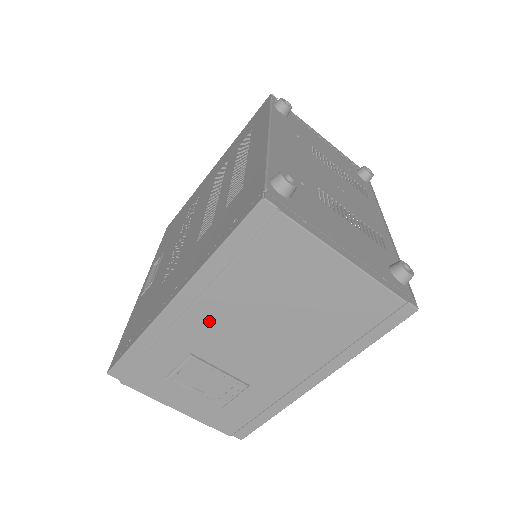
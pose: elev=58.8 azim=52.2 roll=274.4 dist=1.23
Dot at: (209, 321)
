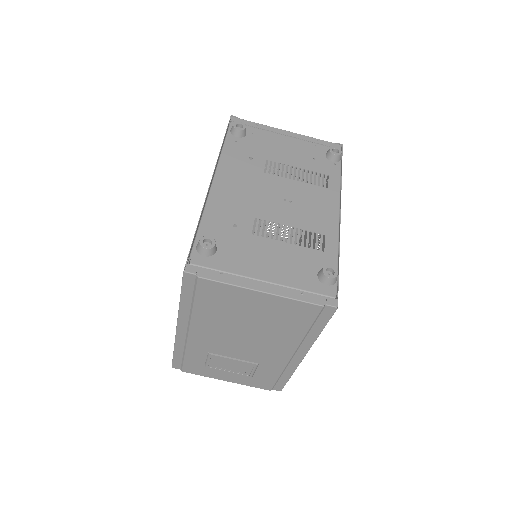
Dot at: (205, 336)
